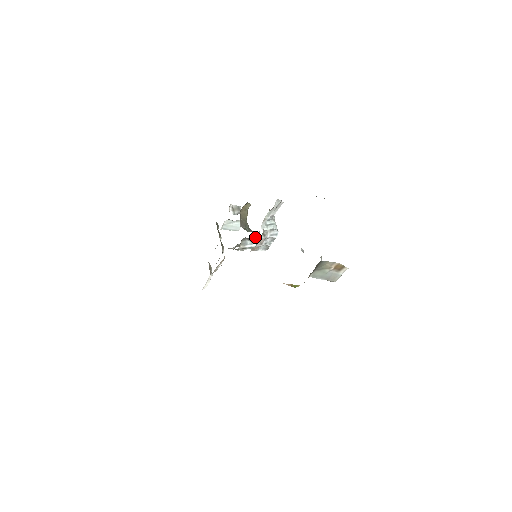
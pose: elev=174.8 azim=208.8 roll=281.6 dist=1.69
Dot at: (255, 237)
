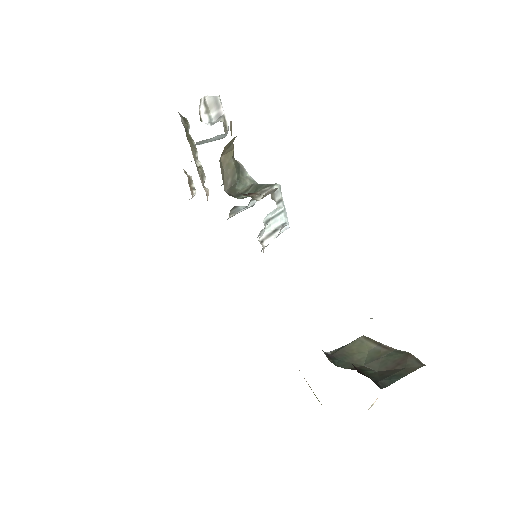
Dot at: occluded
